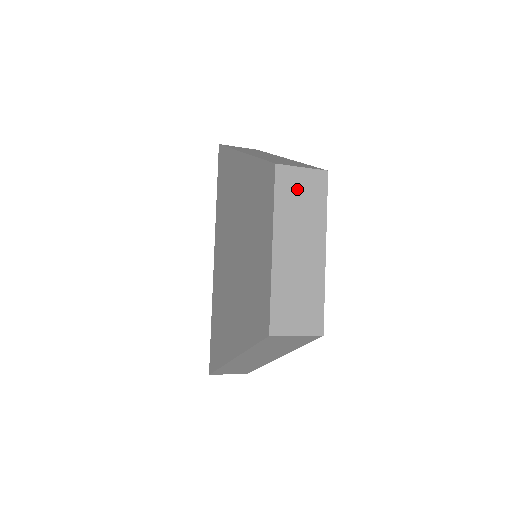
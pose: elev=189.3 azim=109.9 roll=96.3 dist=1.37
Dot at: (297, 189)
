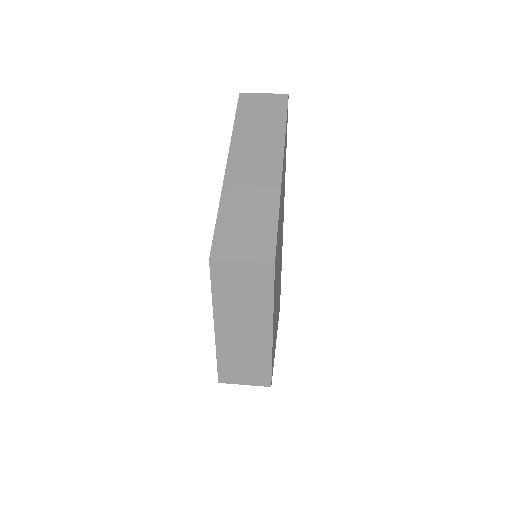
Dot at: (237, 281)
